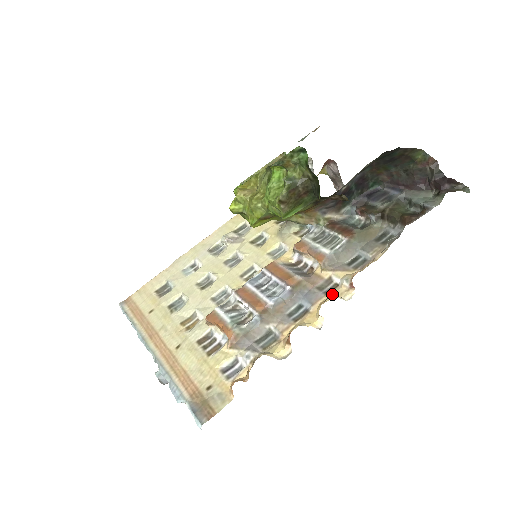
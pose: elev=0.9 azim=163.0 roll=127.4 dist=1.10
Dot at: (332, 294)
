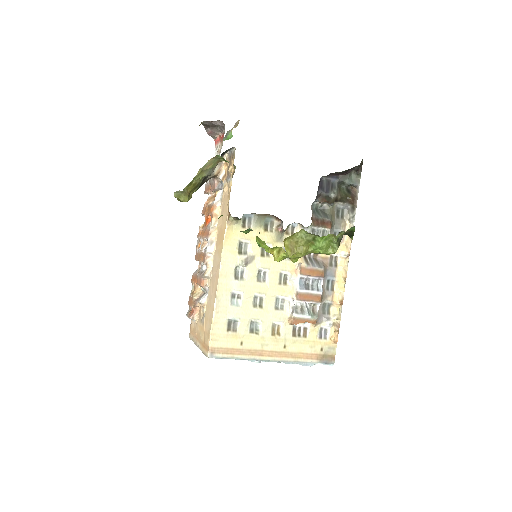
Dot at: (340, 265)
